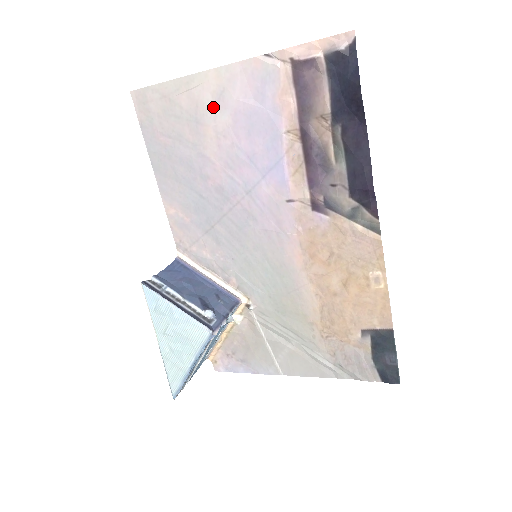
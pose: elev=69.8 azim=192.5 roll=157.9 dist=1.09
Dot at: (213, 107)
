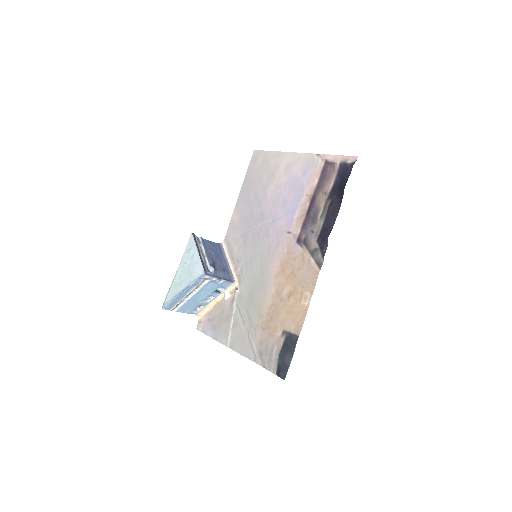
Dot at: (283, 170)
